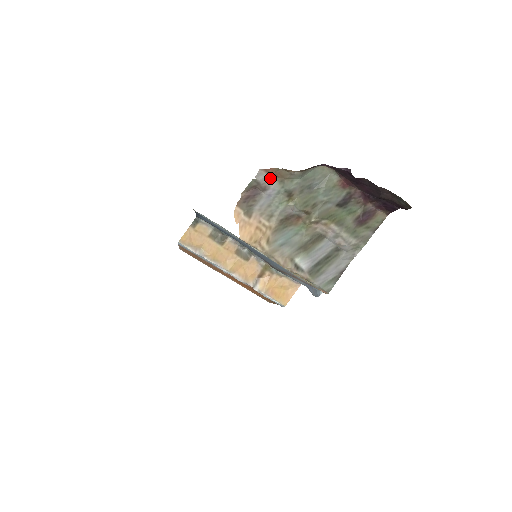
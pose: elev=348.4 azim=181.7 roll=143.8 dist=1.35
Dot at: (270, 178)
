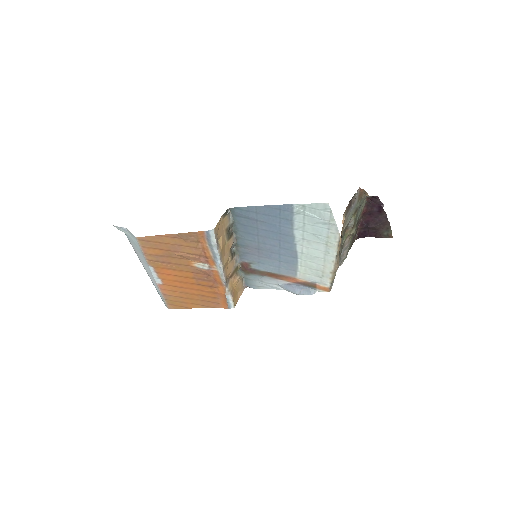
Dot at: (357, 195)
